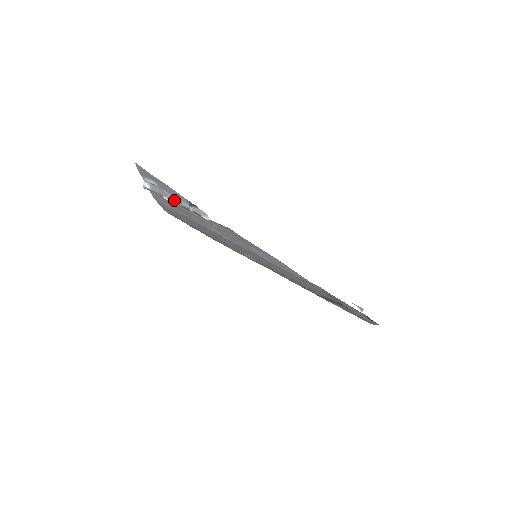
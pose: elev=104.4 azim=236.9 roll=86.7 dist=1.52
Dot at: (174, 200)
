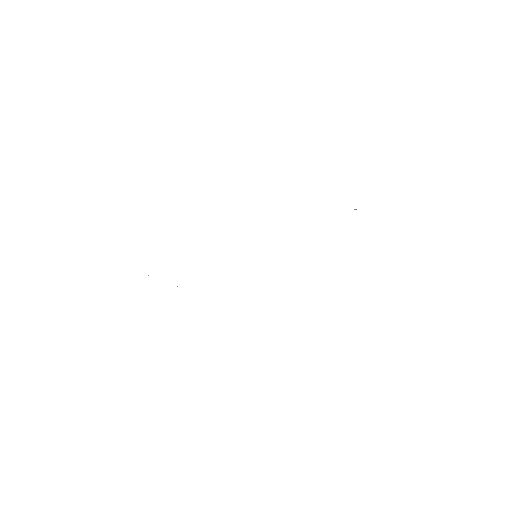
Dot at: occluded
